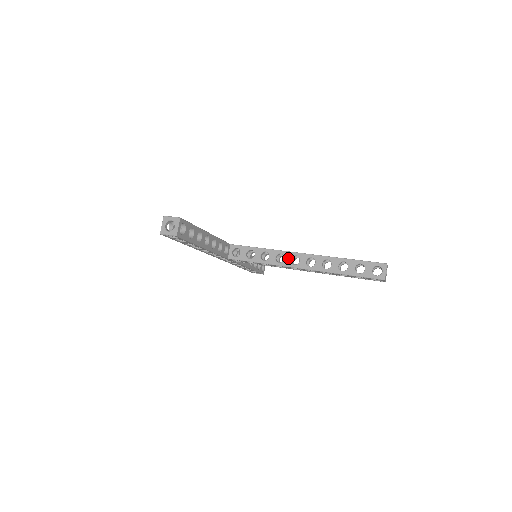
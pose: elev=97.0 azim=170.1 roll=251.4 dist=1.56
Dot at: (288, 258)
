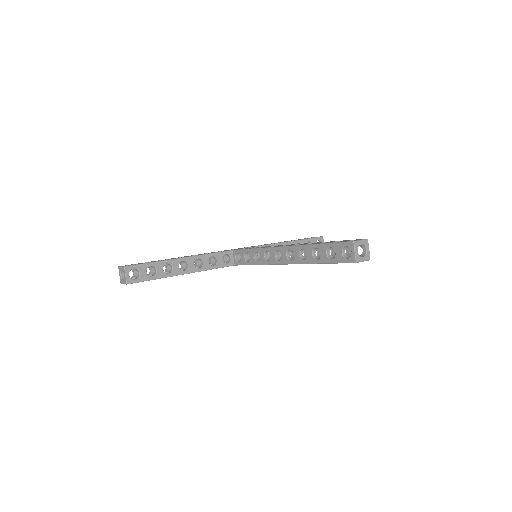
Dot at: (273, 255)
